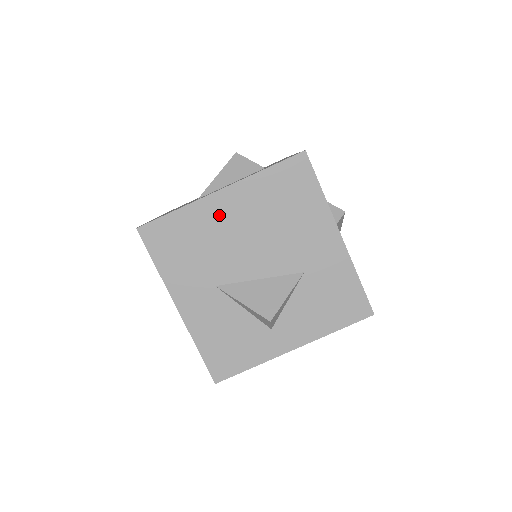
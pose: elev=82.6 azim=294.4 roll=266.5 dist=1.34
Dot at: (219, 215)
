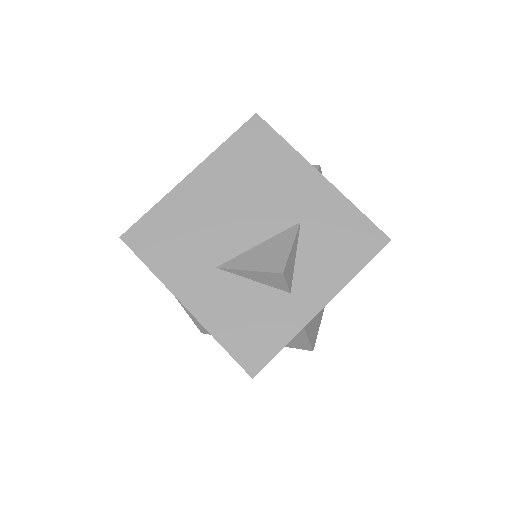
Dot at: (196, 197)
